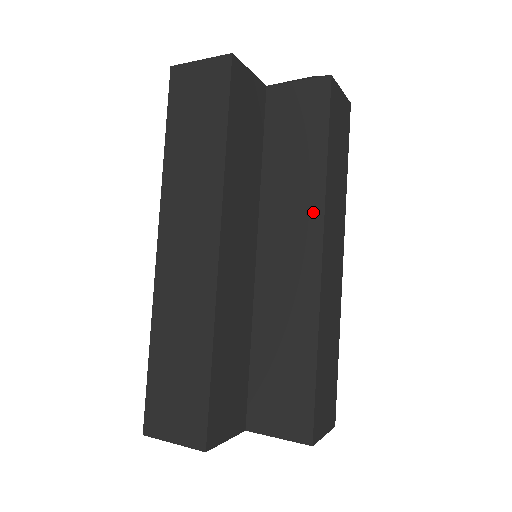
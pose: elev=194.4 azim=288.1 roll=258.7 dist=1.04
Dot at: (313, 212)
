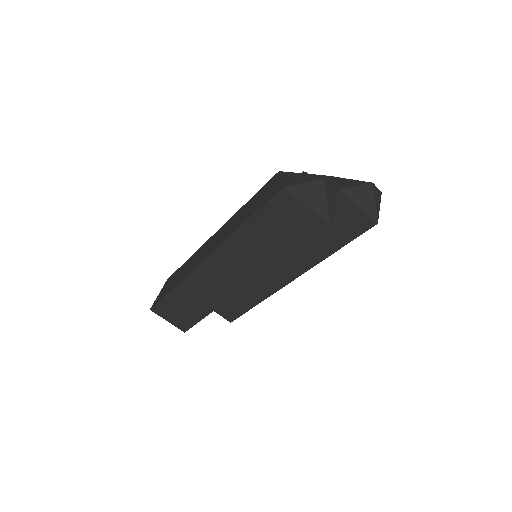
Dot at: (304, 265)
